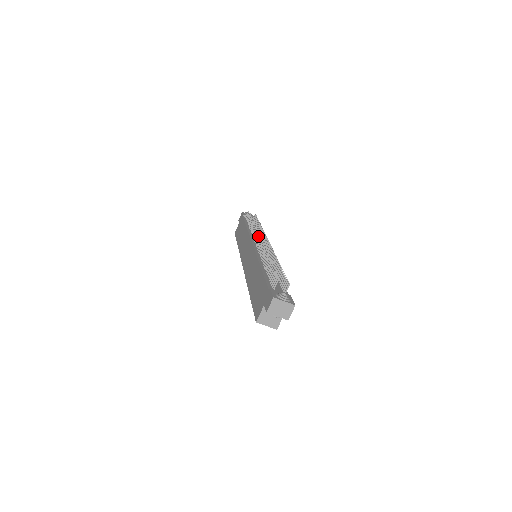
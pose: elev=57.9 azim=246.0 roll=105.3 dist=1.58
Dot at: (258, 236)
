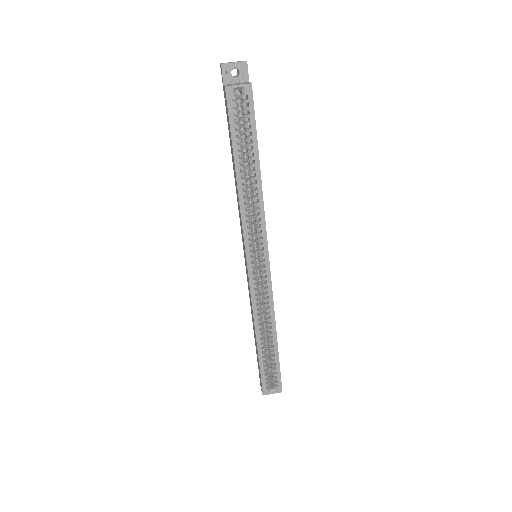
Dot at: occluded
